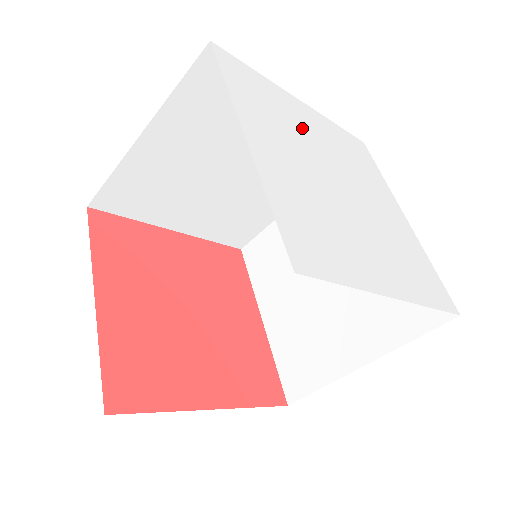
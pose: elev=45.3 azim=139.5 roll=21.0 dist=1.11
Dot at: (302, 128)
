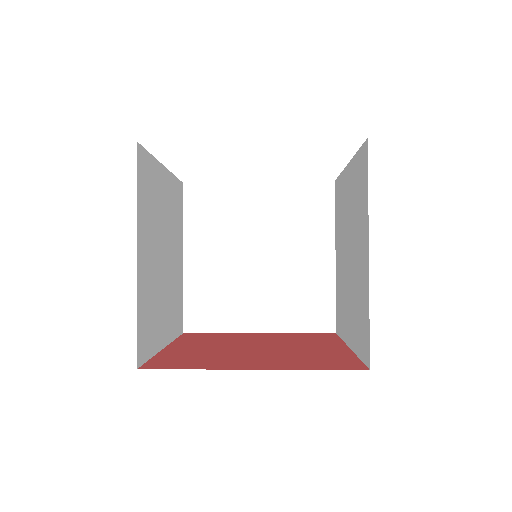
Dot at: occluded
